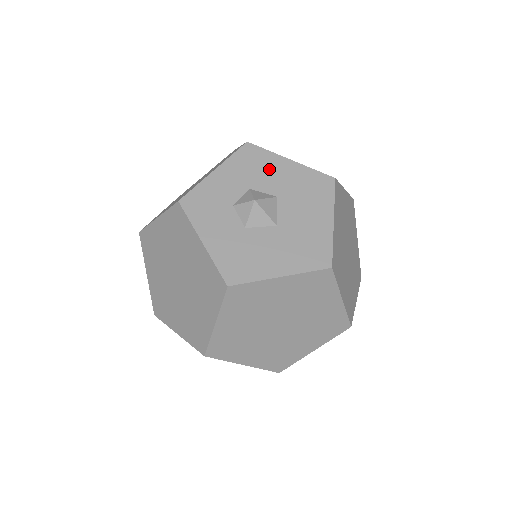
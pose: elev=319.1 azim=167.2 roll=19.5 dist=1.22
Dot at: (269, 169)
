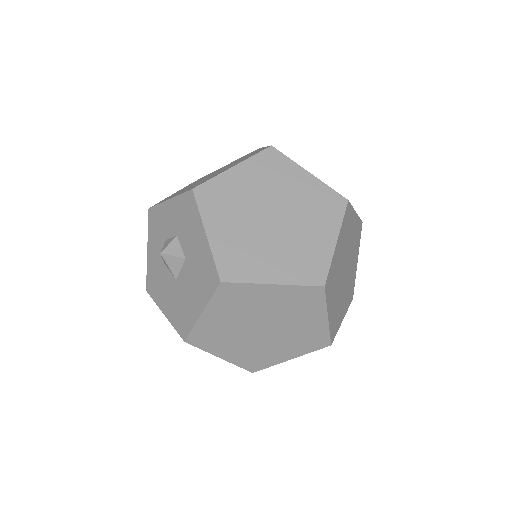
Dot at: (192, 229)
